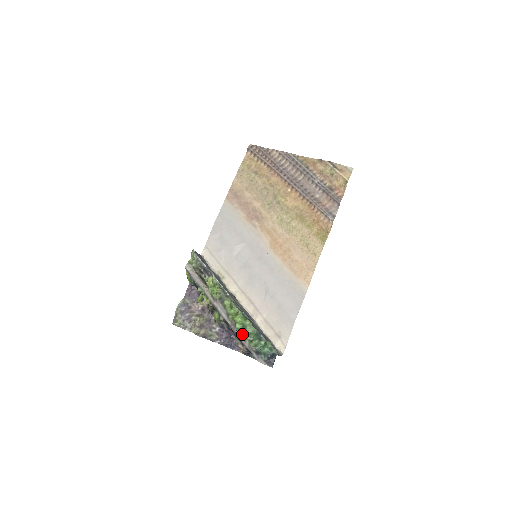
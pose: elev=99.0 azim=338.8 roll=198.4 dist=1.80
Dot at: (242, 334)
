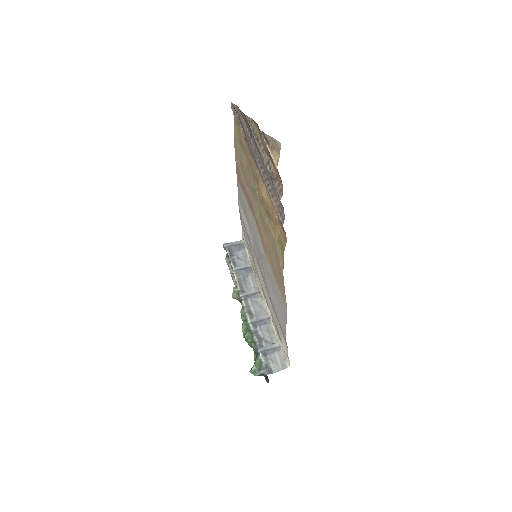
Dot at: occluded
